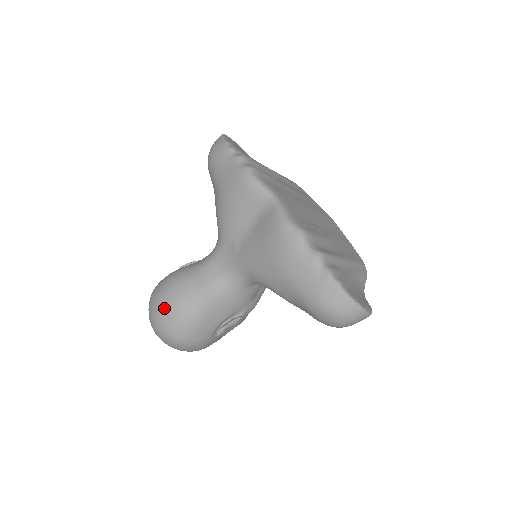
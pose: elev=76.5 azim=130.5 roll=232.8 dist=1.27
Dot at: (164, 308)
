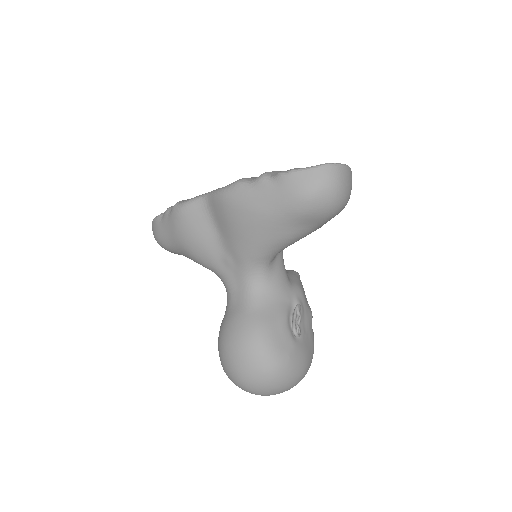
Dot at: (235, 360)
